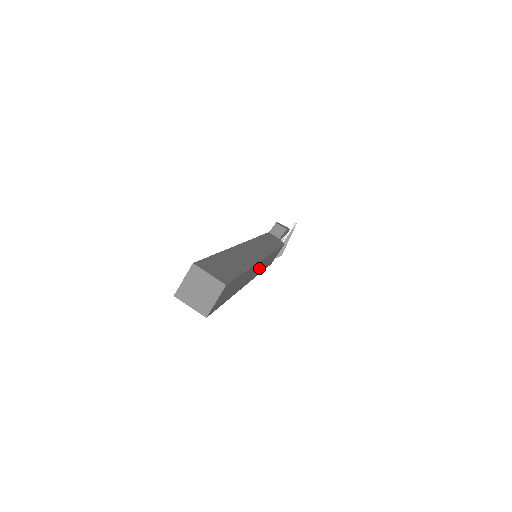
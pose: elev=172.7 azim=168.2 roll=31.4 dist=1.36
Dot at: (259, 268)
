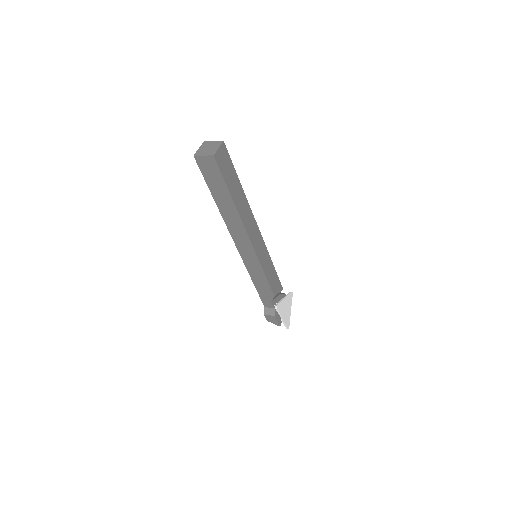
Dot at: (257, 240)
